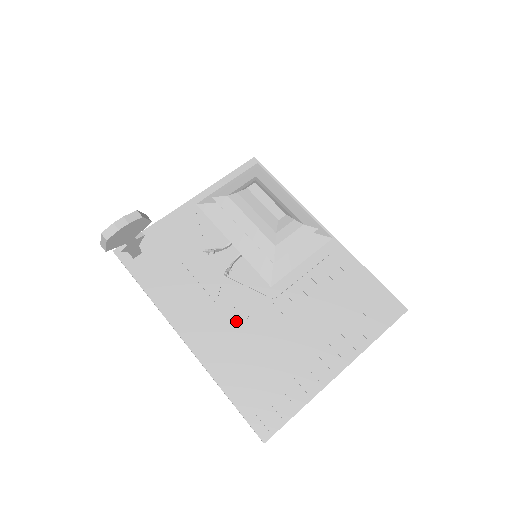
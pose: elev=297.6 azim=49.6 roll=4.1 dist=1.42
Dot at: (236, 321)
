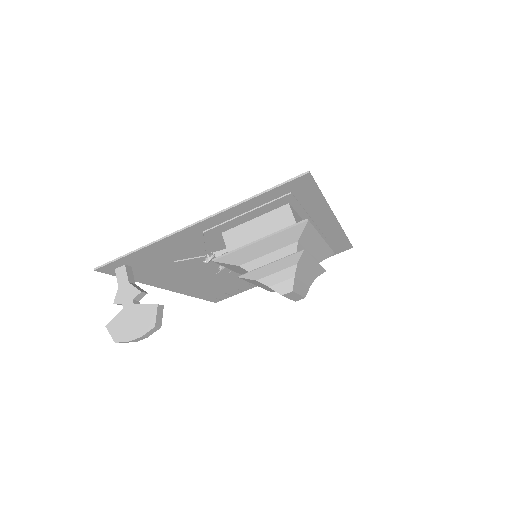
Dot at: (218, 276)
